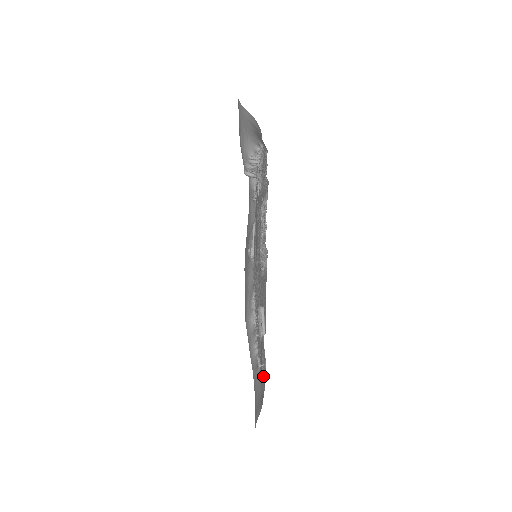
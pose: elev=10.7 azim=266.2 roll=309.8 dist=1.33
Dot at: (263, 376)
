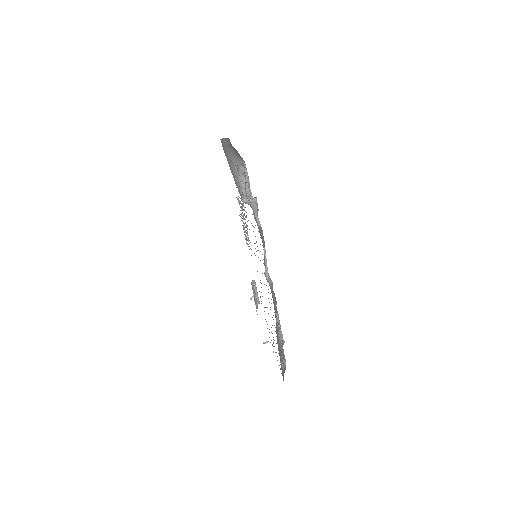
Dot at: (279, 365)
